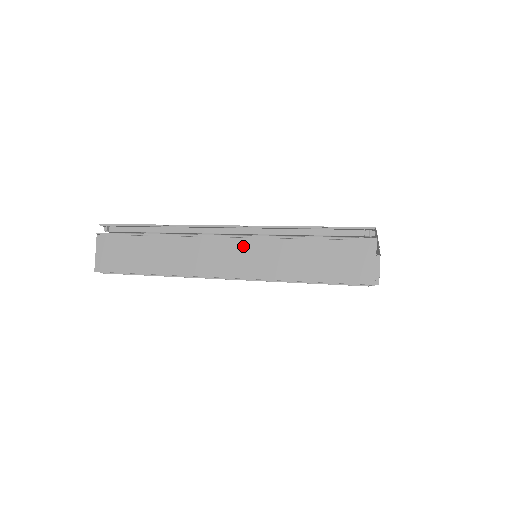
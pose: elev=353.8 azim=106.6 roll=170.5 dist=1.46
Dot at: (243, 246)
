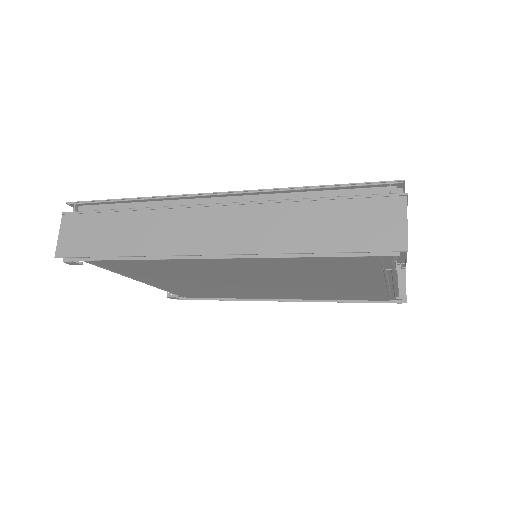
Dot at: (236, 215)
